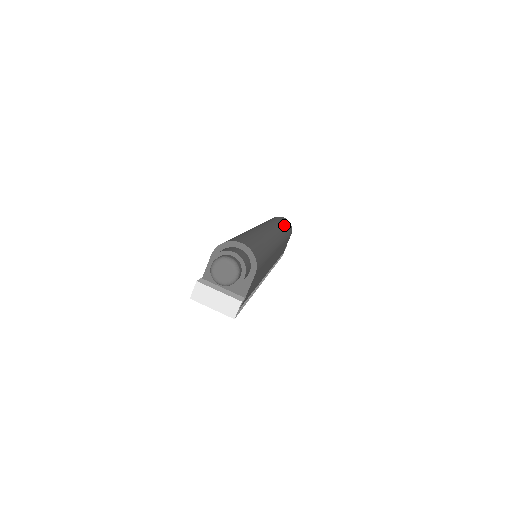
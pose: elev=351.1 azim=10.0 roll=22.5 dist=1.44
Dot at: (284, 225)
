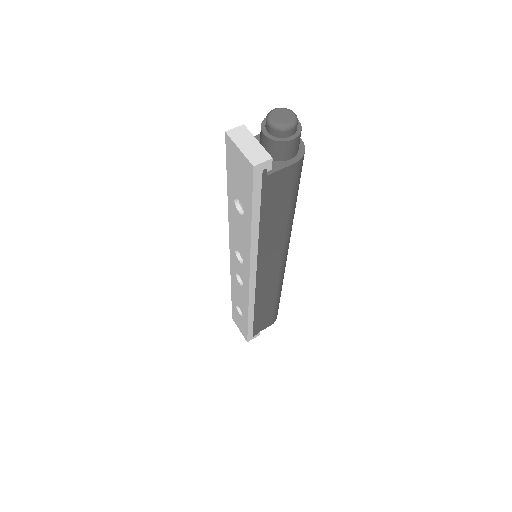
Dot at: occluded
